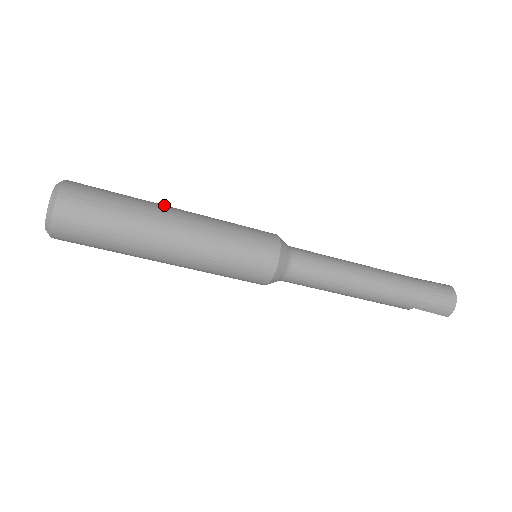
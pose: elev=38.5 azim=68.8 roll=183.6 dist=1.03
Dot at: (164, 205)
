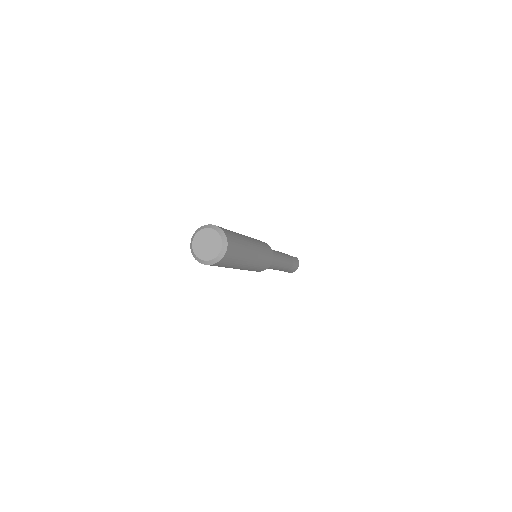
Dot at: (251, 250)
